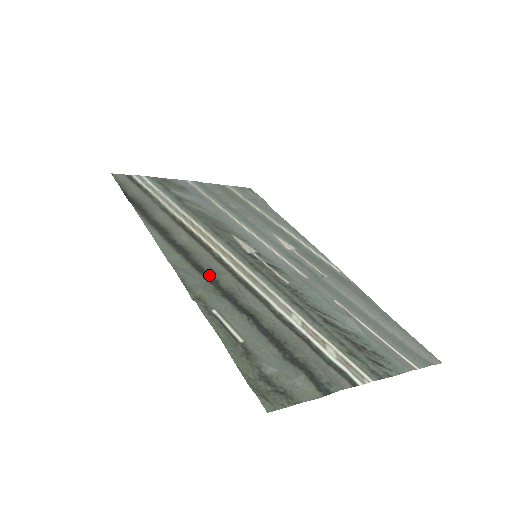
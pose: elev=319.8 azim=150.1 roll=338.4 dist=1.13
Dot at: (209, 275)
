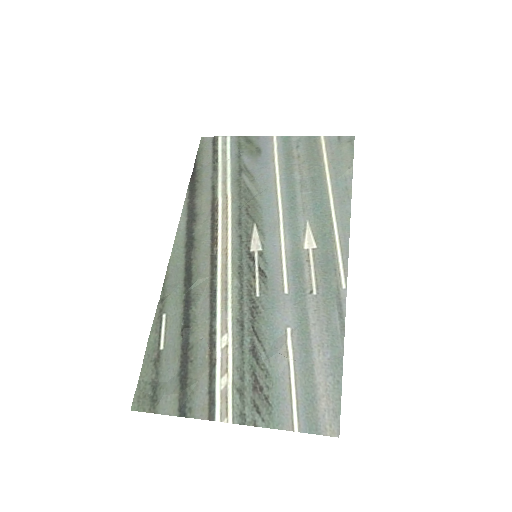
Dot at: (190, 276)
